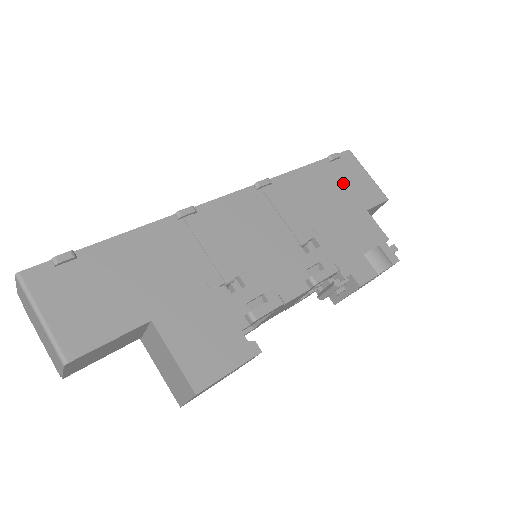
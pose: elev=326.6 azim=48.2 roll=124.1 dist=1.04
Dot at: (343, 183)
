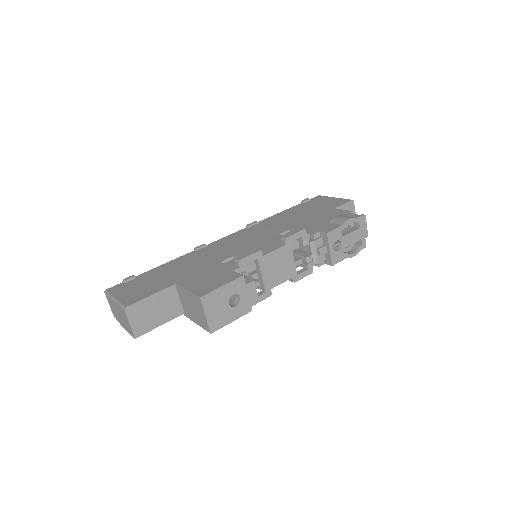
Dot at: (314, 206)
